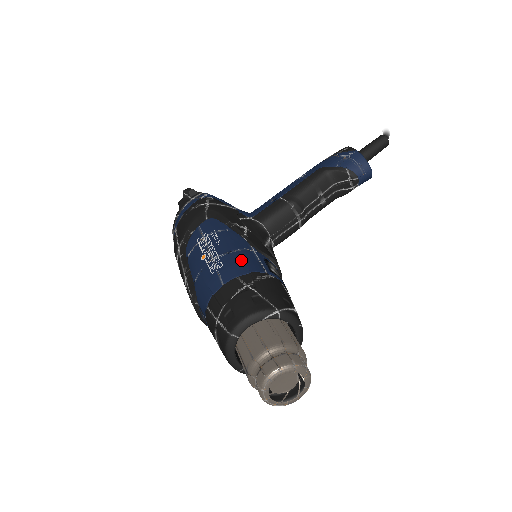
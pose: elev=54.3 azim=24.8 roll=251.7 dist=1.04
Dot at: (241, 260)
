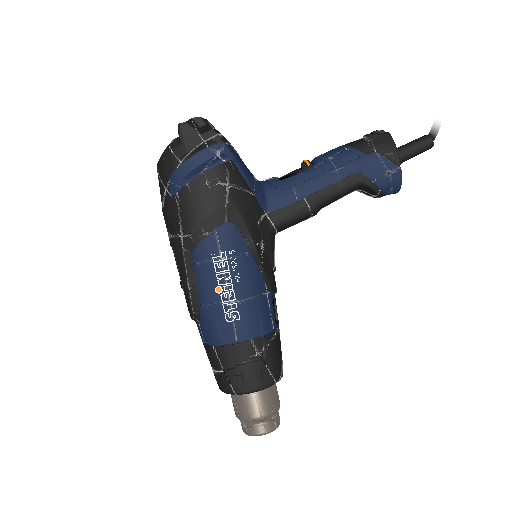
Dot at: (257, 316)
